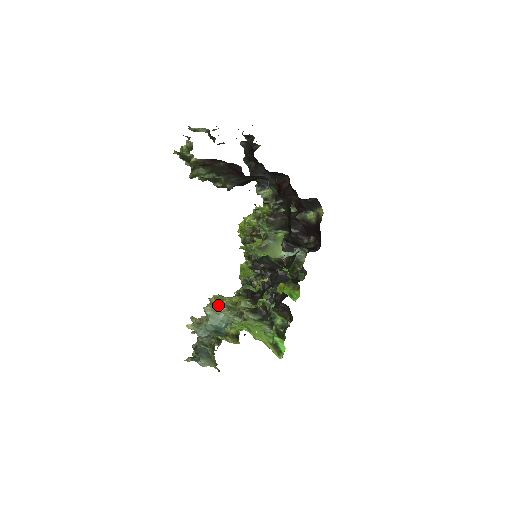
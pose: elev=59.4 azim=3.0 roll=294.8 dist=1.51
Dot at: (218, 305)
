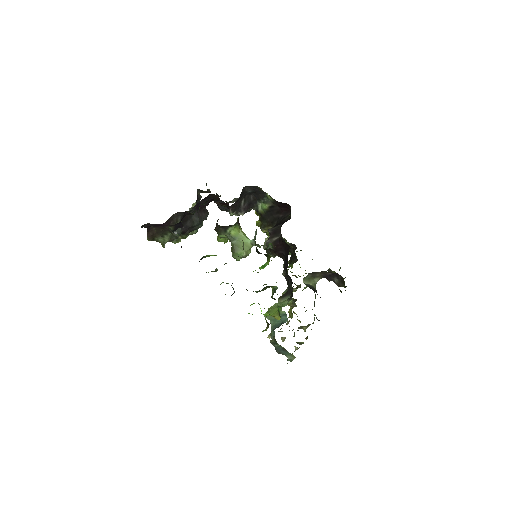
Dot at: (291, 308)
